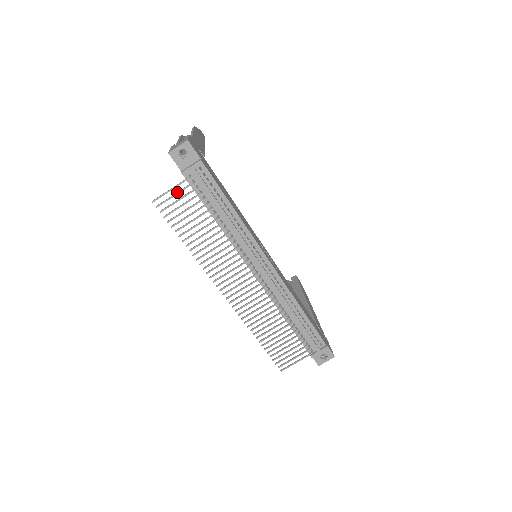
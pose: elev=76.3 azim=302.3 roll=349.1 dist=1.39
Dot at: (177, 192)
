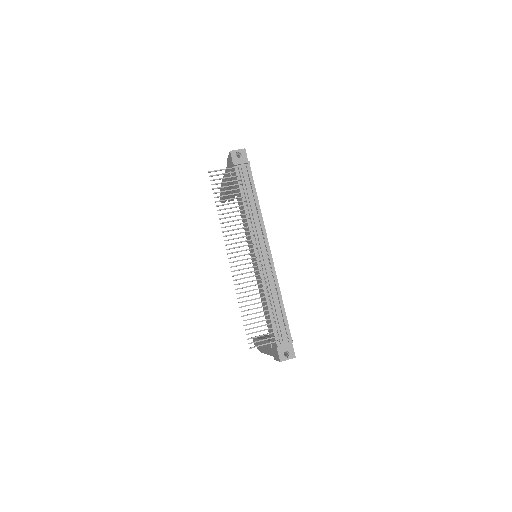
Dot at: occluded
